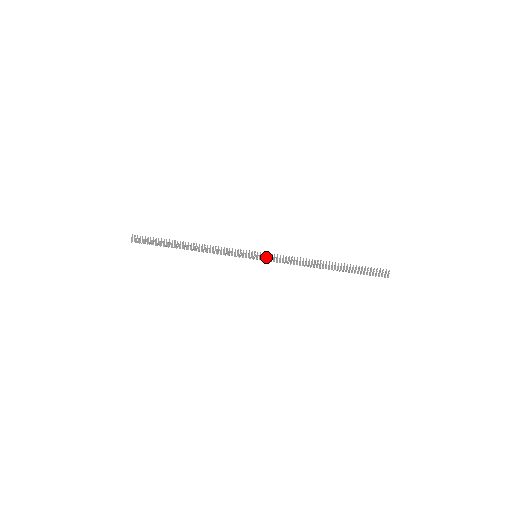
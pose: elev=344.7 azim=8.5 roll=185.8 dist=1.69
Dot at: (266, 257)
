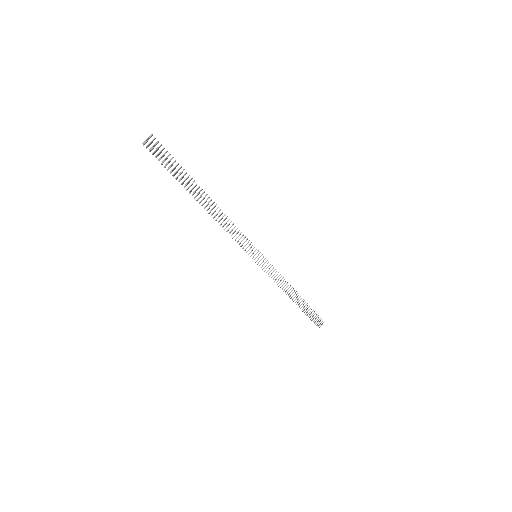
Dot at: (262, 262)
